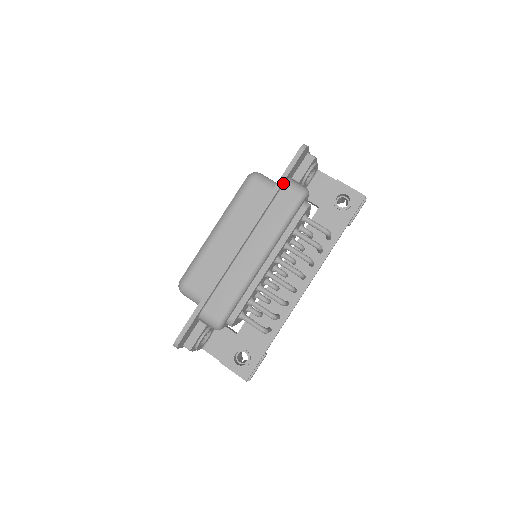
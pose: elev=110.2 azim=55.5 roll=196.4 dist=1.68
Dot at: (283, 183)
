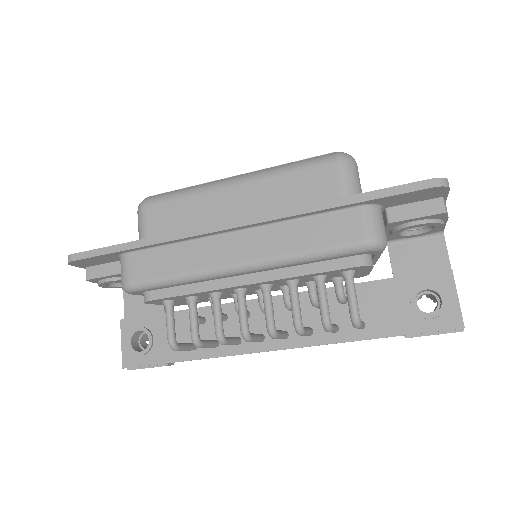
Dot at: (361, 203)
